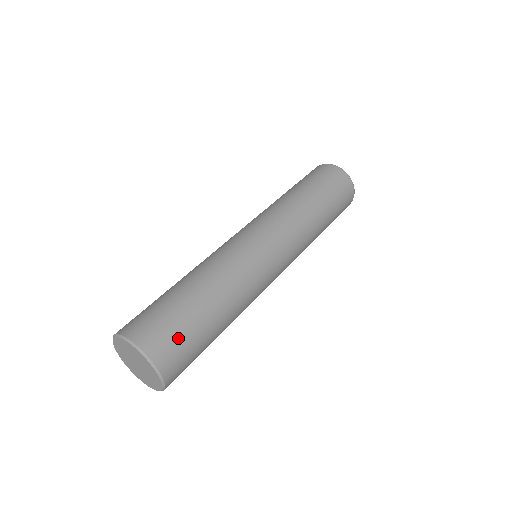
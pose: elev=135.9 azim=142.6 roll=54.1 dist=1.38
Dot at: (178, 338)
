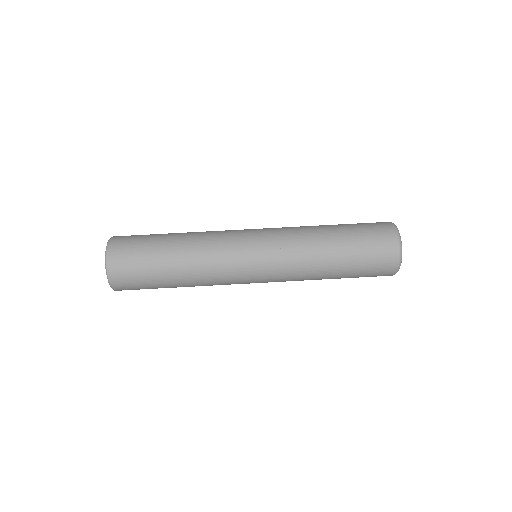
Dot at: (133, 268)
